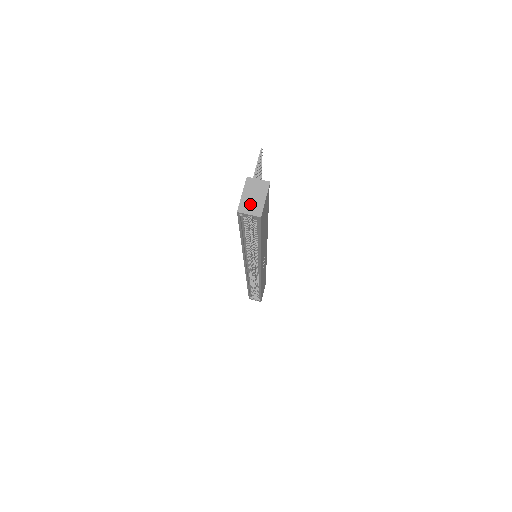
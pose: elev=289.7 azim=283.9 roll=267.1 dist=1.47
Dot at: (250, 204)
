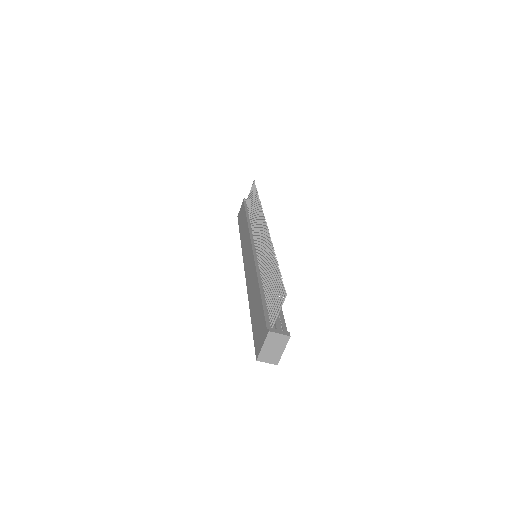
Dot at: (269, 355)
